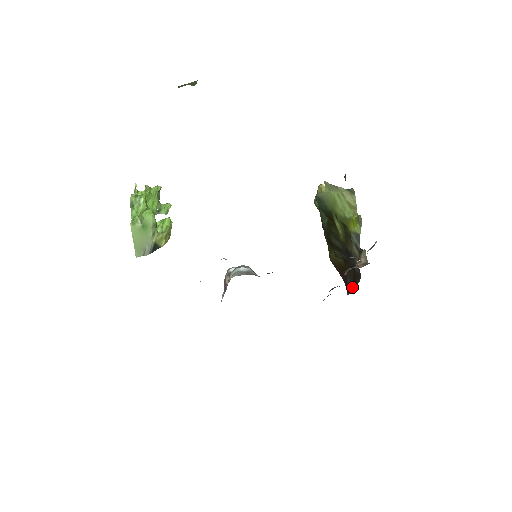
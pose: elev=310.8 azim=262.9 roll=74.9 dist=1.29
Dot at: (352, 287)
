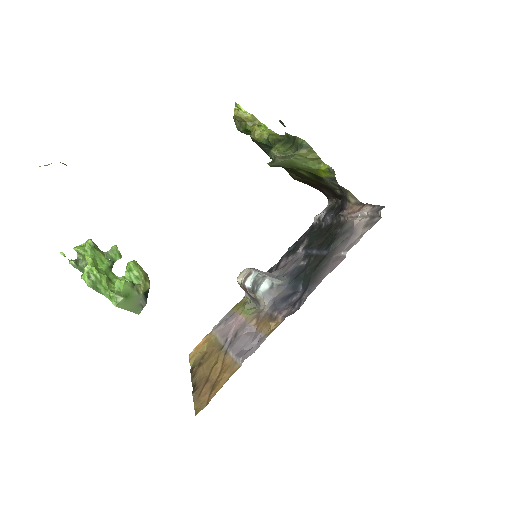
Dot at: (333, 197)
